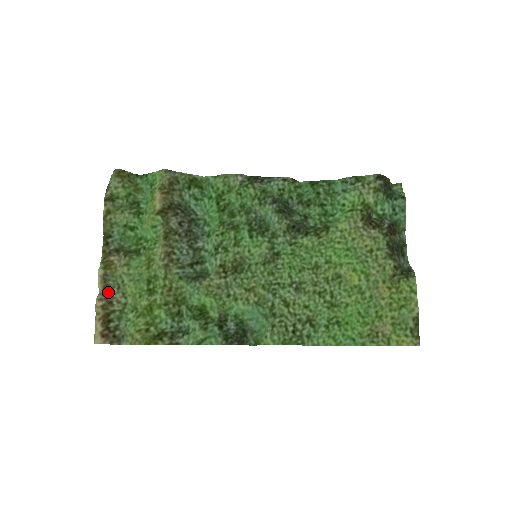
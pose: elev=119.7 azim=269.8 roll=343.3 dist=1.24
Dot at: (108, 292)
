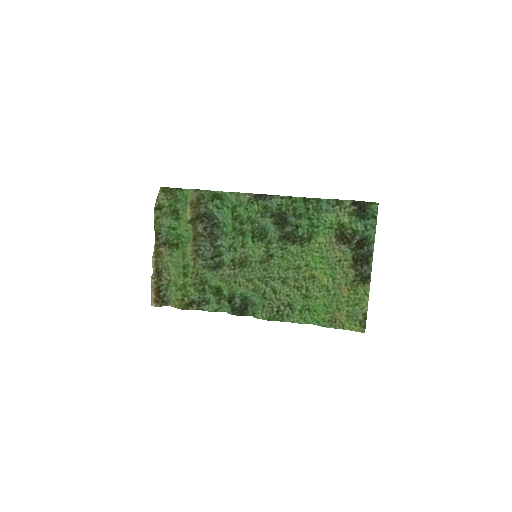
Dot at: (159, 272)
